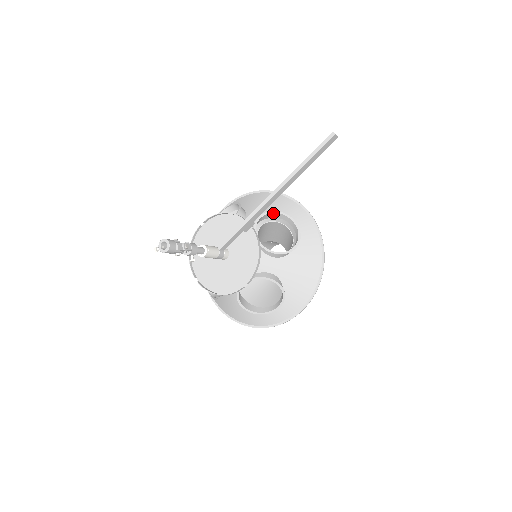
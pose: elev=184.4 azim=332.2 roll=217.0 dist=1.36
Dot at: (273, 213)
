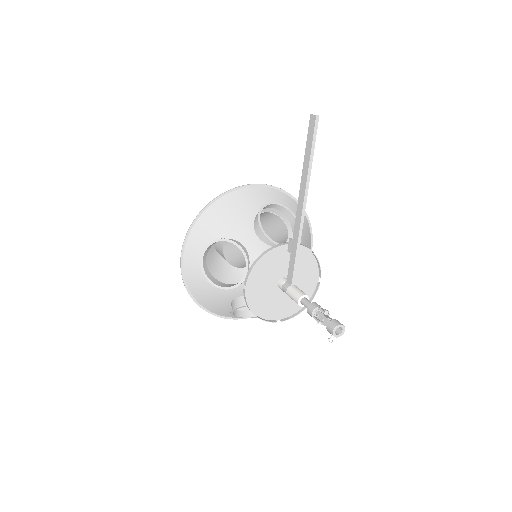
Dot at: (259, 216)
